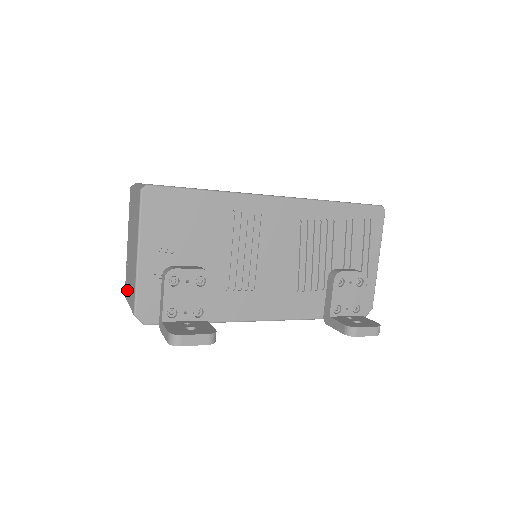
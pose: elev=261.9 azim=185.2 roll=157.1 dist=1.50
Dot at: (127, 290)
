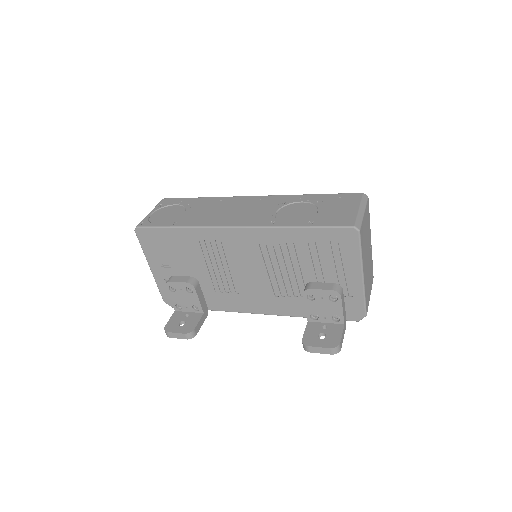
Dot at: occluded
